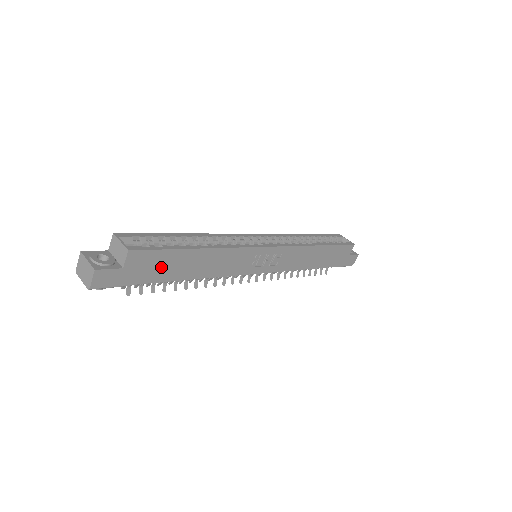
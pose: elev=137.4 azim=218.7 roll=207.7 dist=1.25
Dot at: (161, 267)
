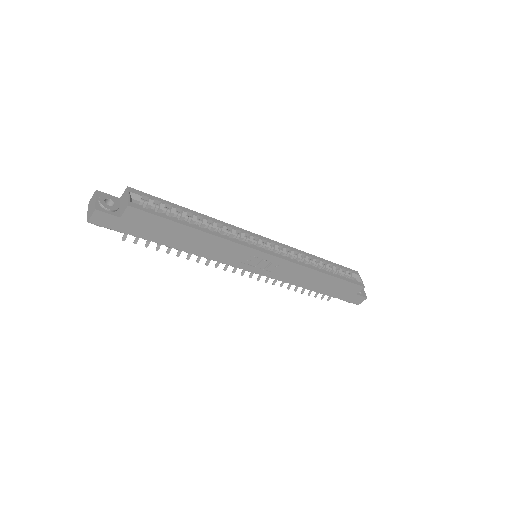
Dot at: (155, 230)
